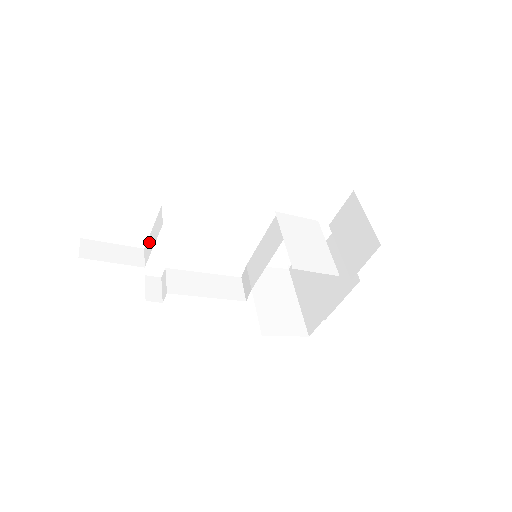
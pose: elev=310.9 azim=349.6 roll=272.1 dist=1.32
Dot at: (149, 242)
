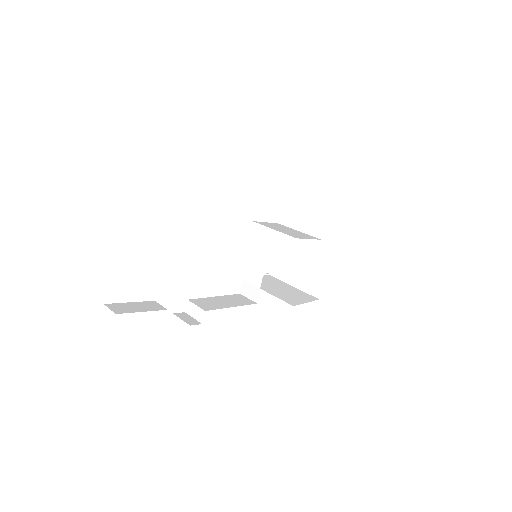
Dot at: (162, 288)
